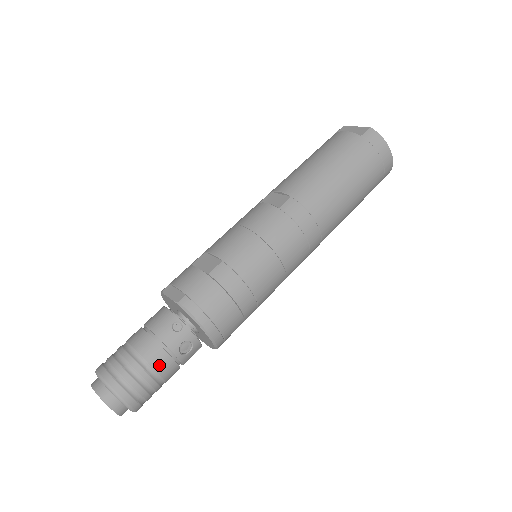
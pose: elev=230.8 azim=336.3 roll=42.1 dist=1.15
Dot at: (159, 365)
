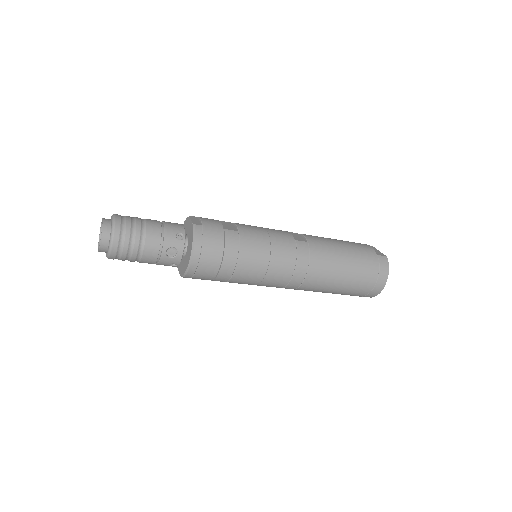
Dot at: (150, 244)
